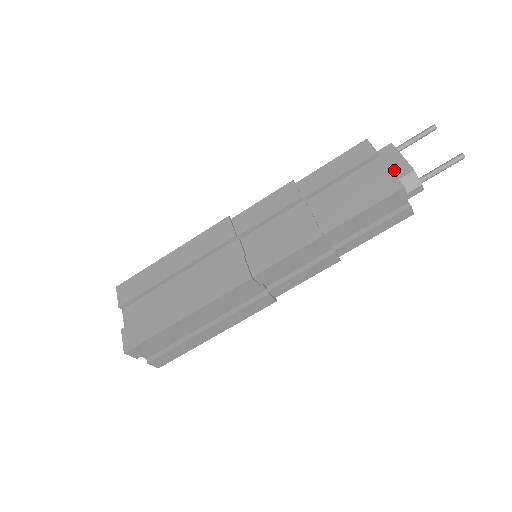
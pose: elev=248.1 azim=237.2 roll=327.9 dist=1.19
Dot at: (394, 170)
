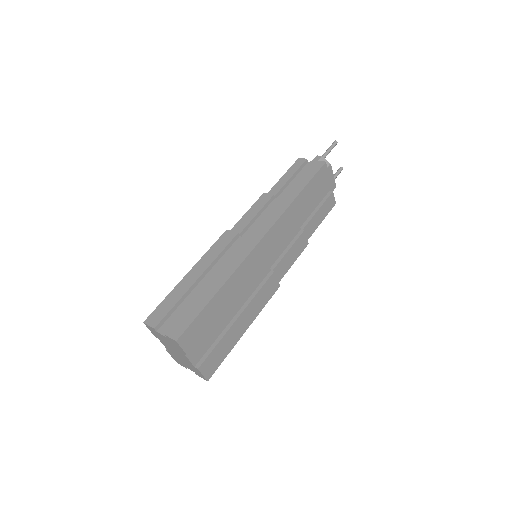
Dot at: occluded
